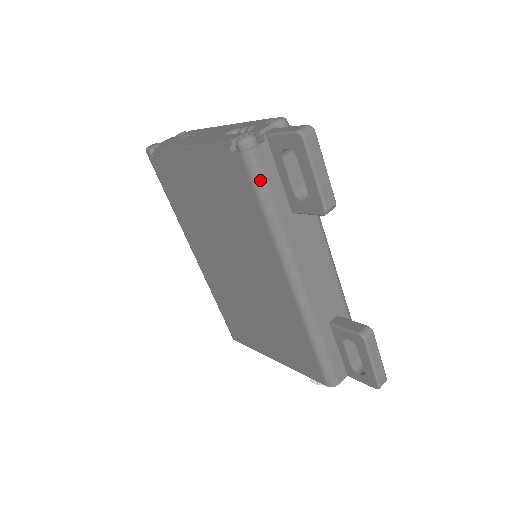
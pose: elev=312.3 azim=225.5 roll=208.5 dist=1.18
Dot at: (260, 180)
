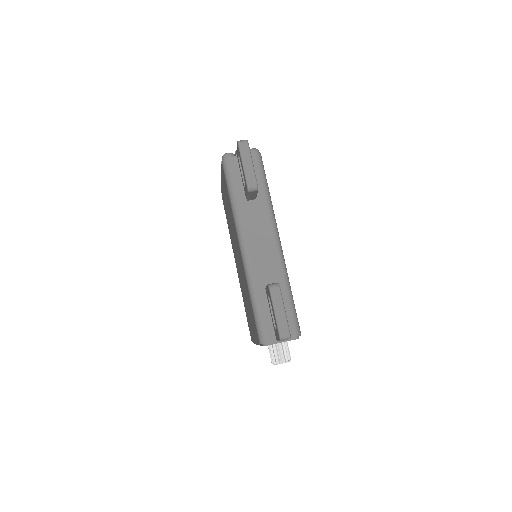
Dot at: (228, 176)
